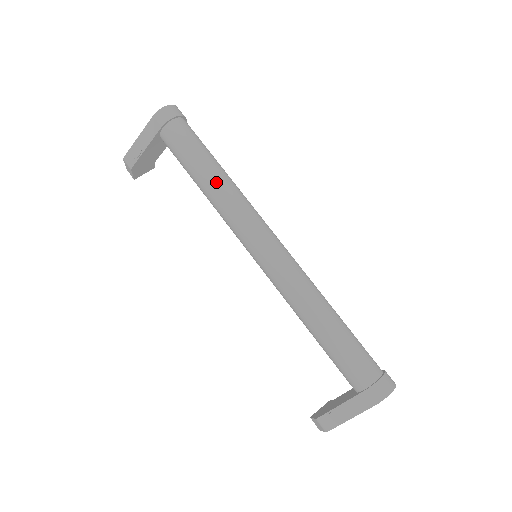
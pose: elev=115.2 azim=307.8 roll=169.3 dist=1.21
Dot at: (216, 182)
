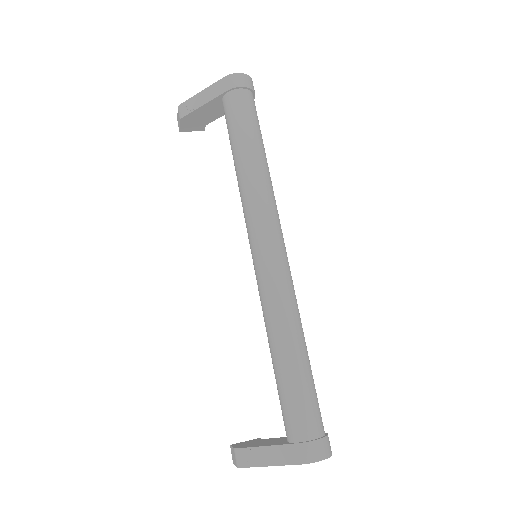
Dot at: (253, 165)
